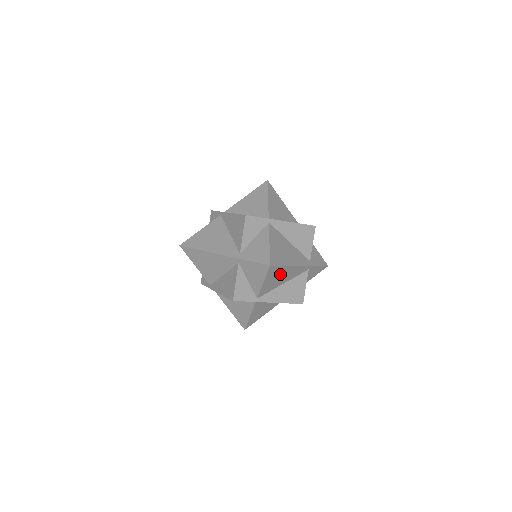
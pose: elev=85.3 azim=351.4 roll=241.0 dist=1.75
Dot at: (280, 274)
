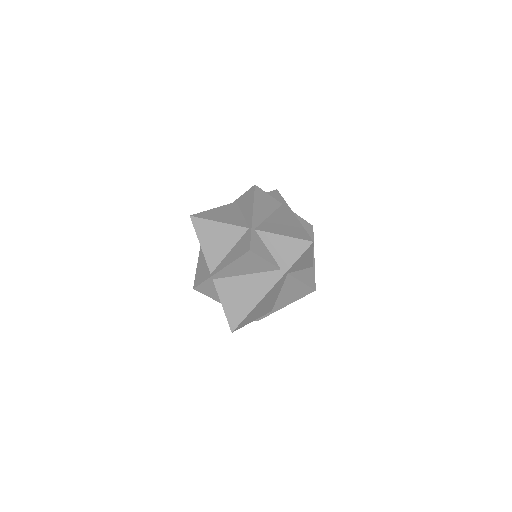
Dot at: (258, 309)
